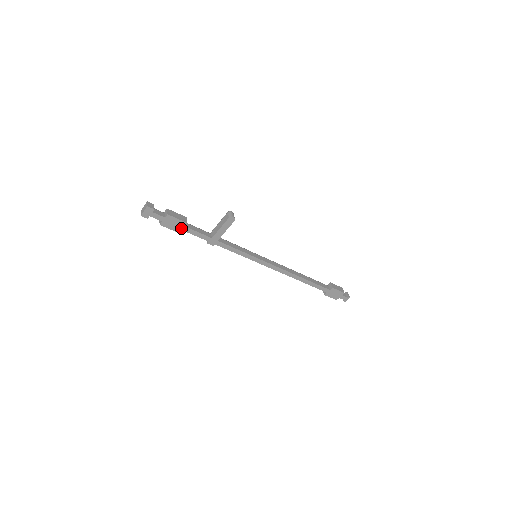
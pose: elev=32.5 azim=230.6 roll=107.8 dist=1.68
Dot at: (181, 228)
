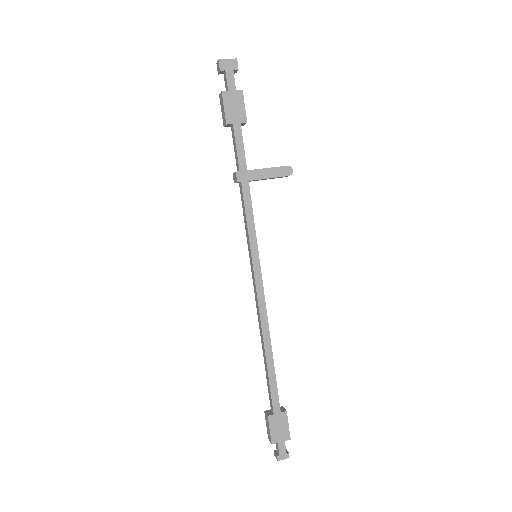
Dot at: (235, 121)
